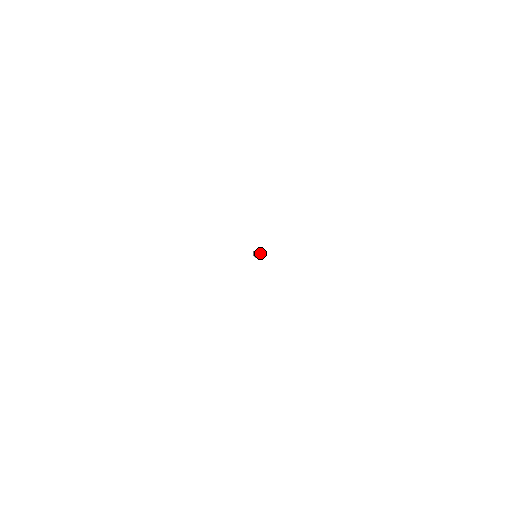
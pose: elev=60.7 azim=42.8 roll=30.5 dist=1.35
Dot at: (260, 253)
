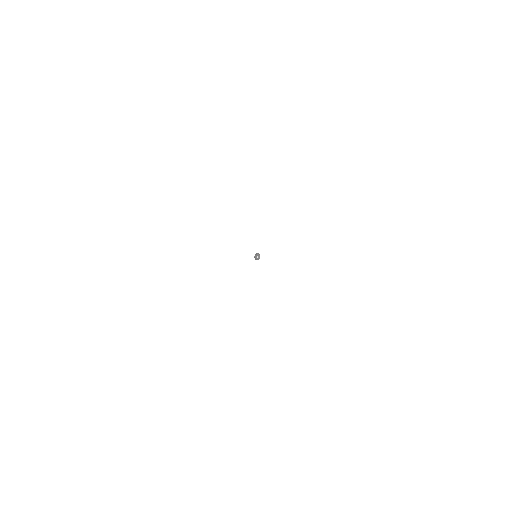
Dot at: occluded
